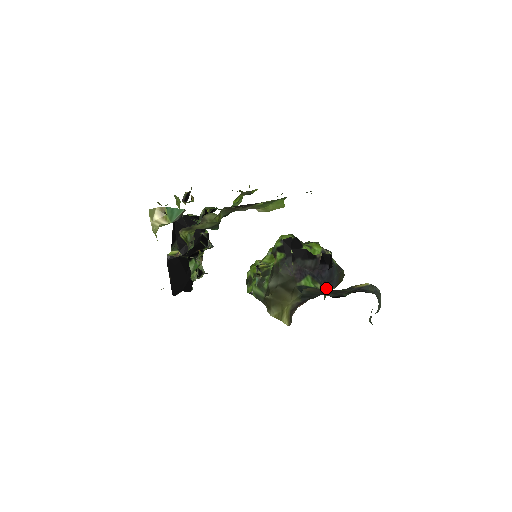
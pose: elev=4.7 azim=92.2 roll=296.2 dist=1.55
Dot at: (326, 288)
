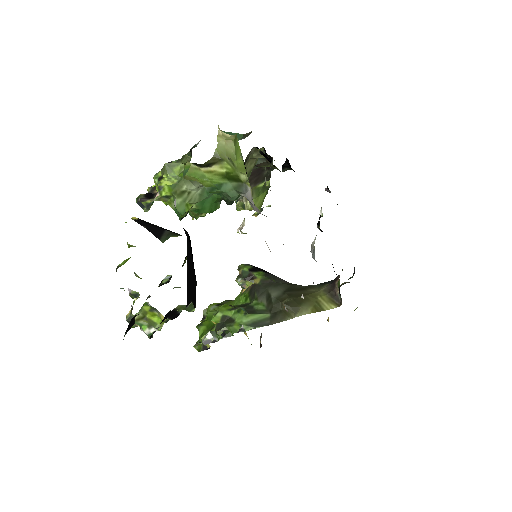
Dot at: occluded
